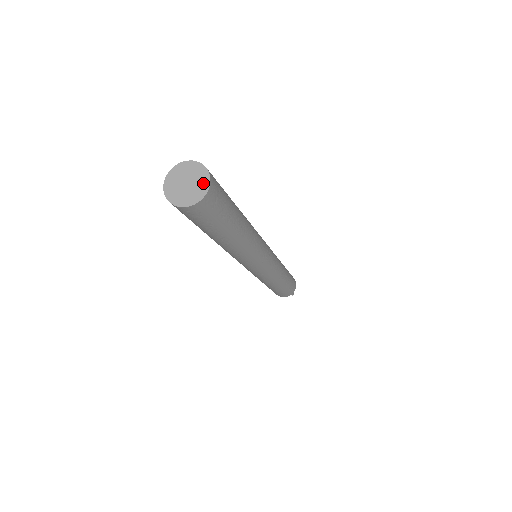
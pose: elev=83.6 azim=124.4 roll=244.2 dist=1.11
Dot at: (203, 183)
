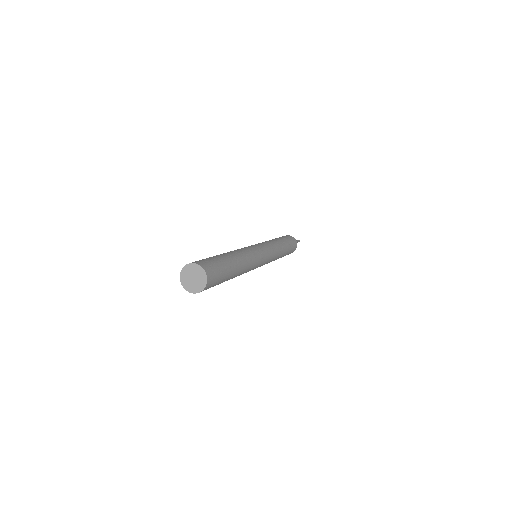
Dot at: (201, 272)
